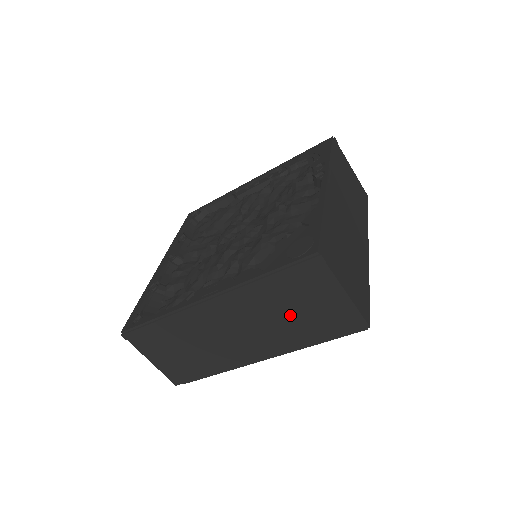
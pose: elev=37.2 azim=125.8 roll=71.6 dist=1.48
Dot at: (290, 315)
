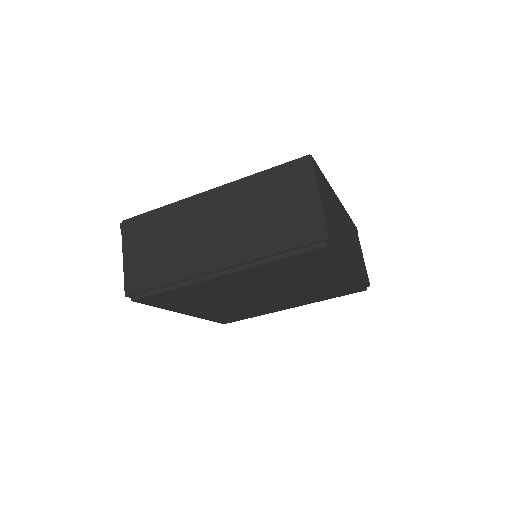
Dot at: (266, 216)
